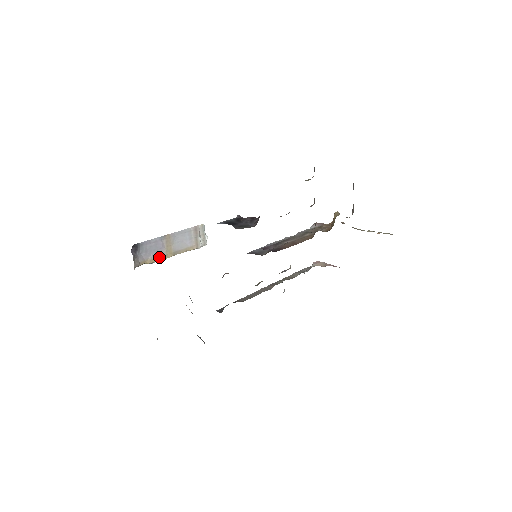
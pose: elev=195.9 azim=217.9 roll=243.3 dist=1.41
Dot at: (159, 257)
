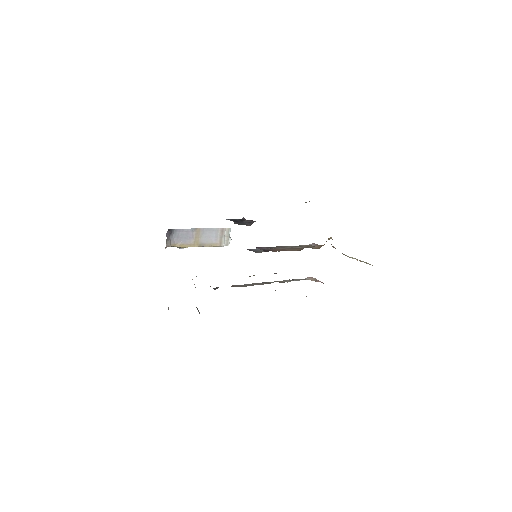
Dot at: (187, 244)
